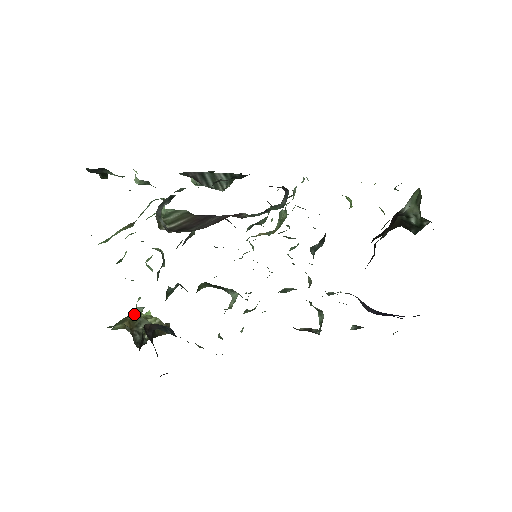
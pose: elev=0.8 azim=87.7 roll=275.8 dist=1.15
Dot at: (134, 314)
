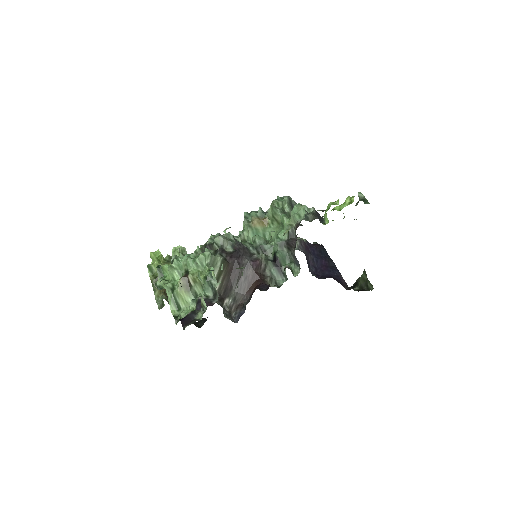
Dot at: occluded
